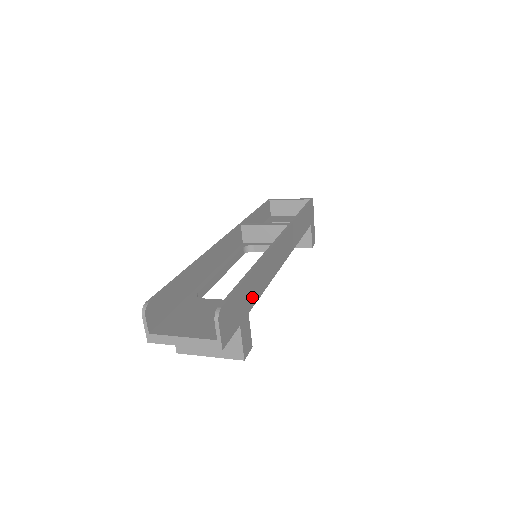
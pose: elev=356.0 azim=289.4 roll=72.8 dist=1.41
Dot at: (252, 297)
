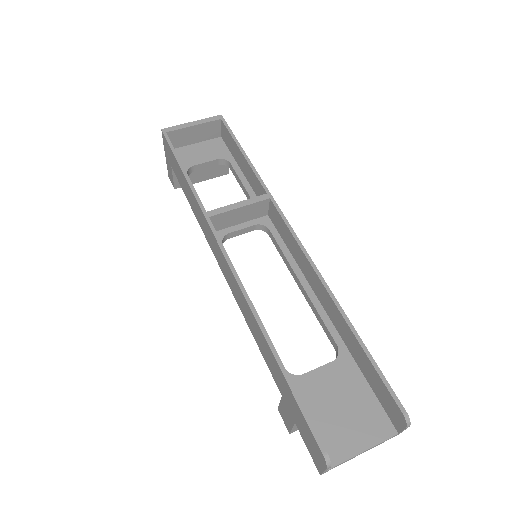
Dot at: (349, 344)
